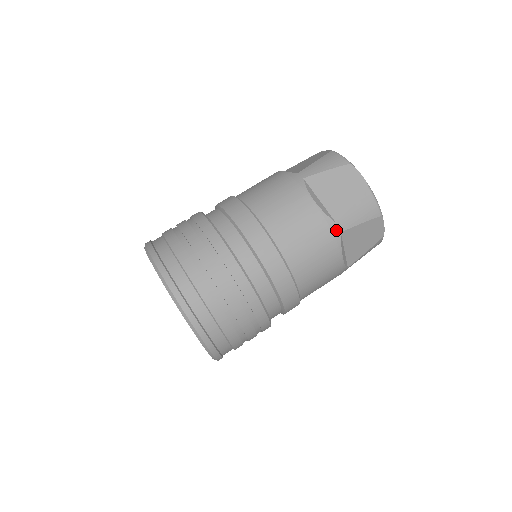
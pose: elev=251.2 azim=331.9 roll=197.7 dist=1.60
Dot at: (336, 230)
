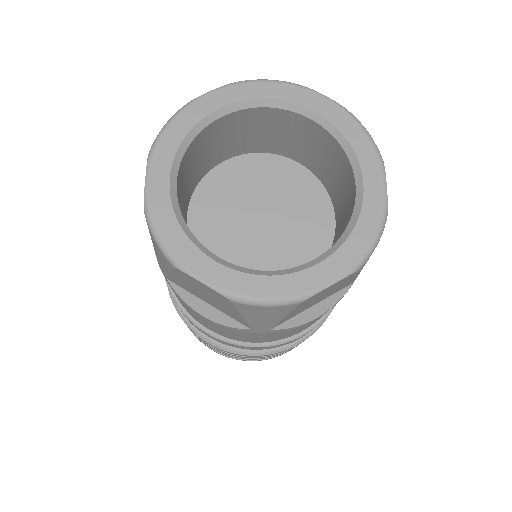
Dot at: (262, 331)
